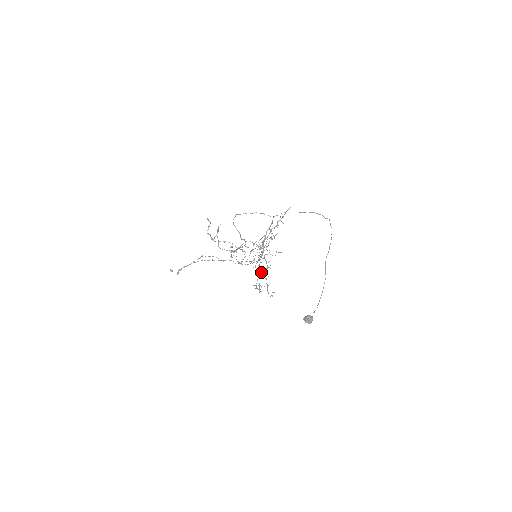
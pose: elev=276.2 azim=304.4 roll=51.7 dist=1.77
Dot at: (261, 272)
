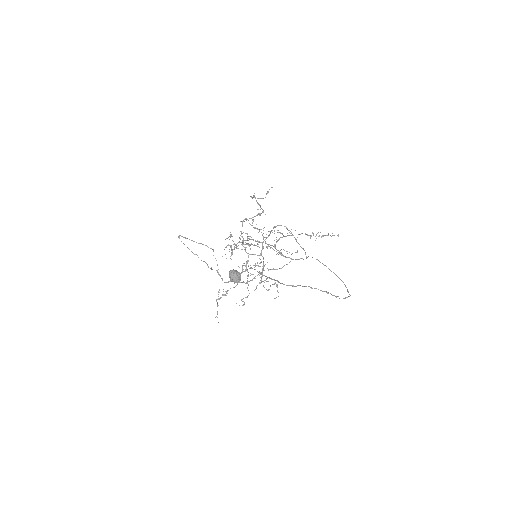
Dot at: occluded
